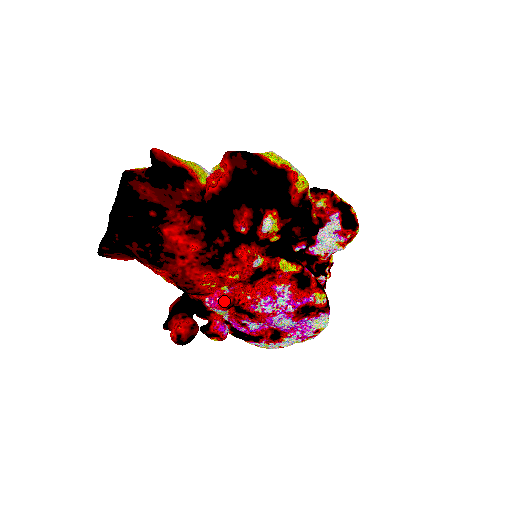
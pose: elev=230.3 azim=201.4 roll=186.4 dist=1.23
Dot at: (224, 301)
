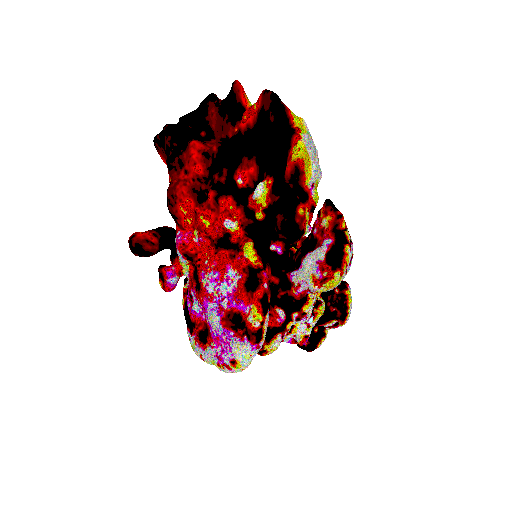
Dot at: (187, 245)
